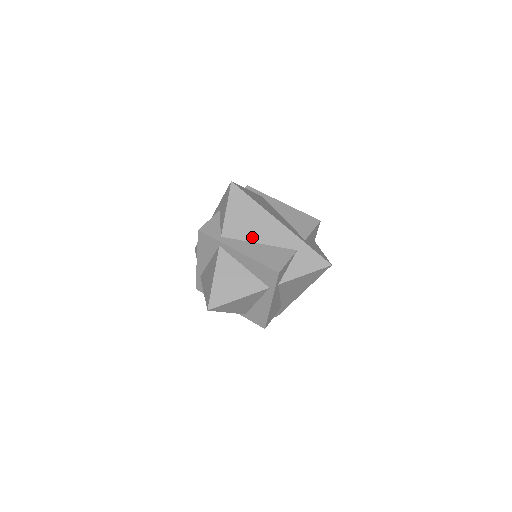
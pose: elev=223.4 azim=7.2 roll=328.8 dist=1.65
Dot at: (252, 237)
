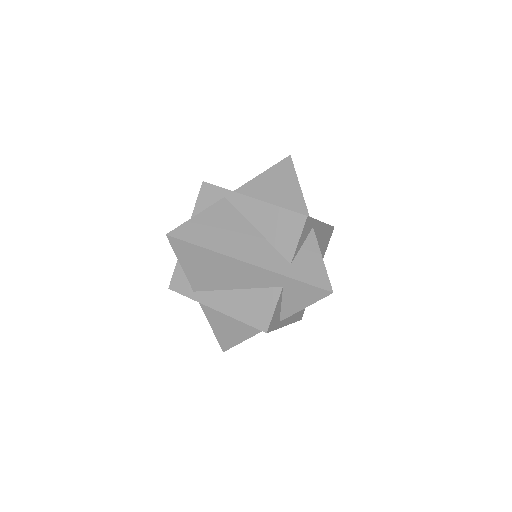
Dot at: (225, 285)
